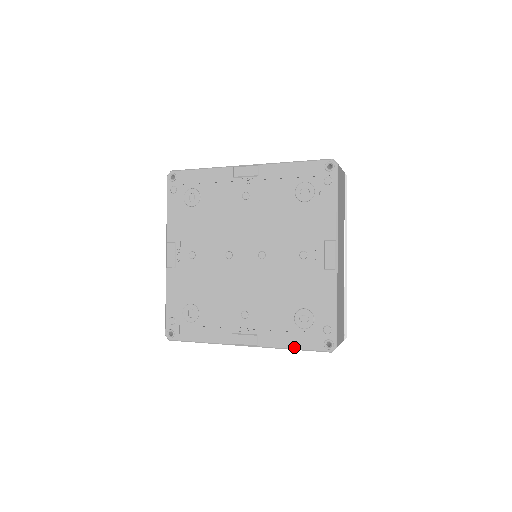
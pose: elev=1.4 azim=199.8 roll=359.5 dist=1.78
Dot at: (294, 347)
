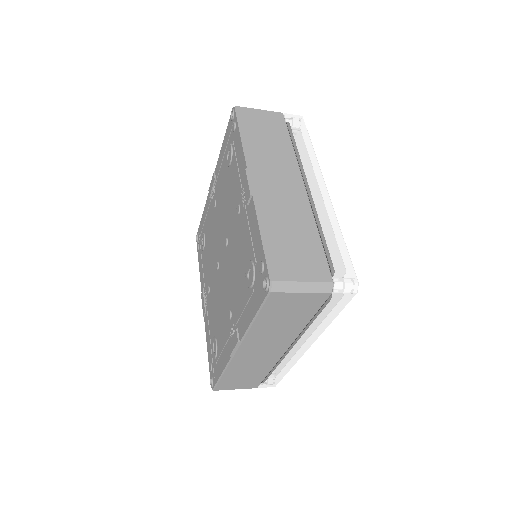
Dot at: (253, 316)
